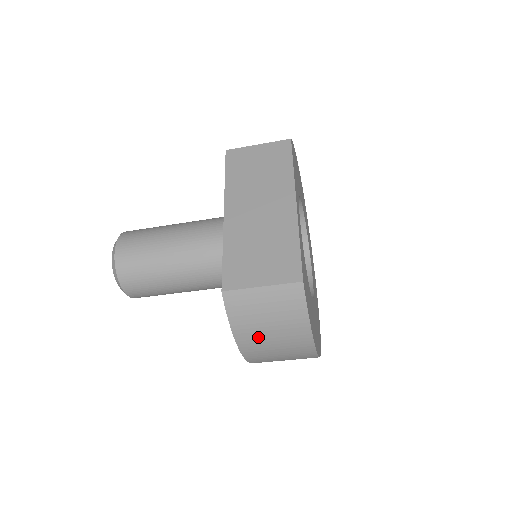
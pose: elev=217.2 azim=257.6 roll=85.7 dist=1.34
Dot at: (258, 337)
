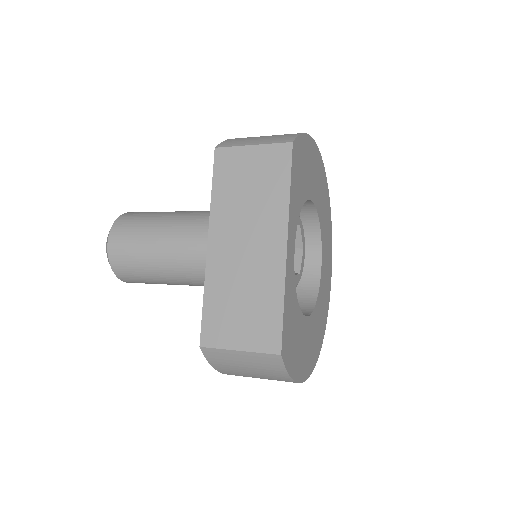
Dot at: (242, 375)
